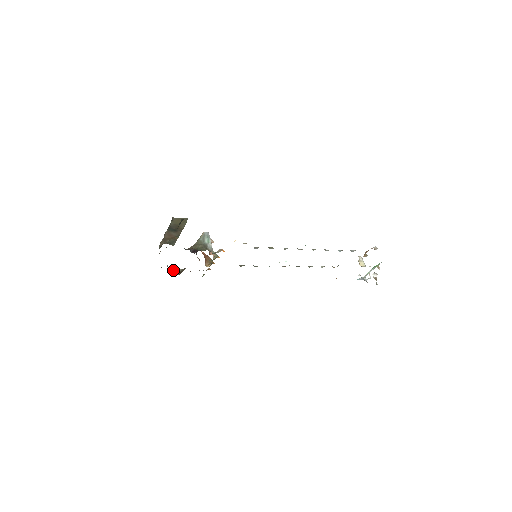
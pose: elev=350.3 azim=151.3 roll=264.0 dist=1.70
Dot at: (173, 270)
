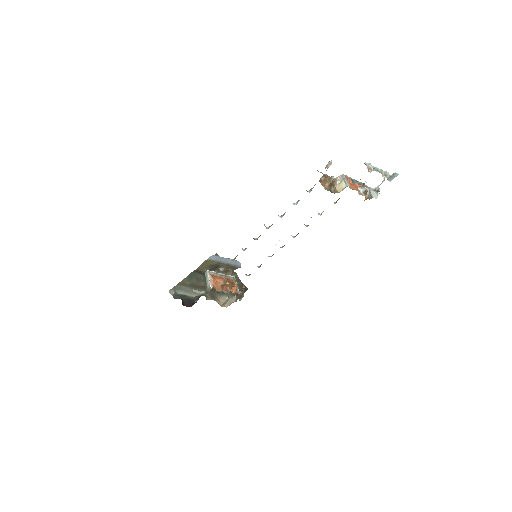
Dot at: (233, 298)
